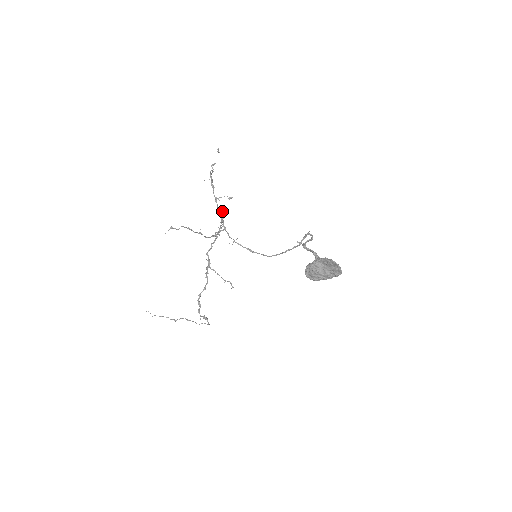
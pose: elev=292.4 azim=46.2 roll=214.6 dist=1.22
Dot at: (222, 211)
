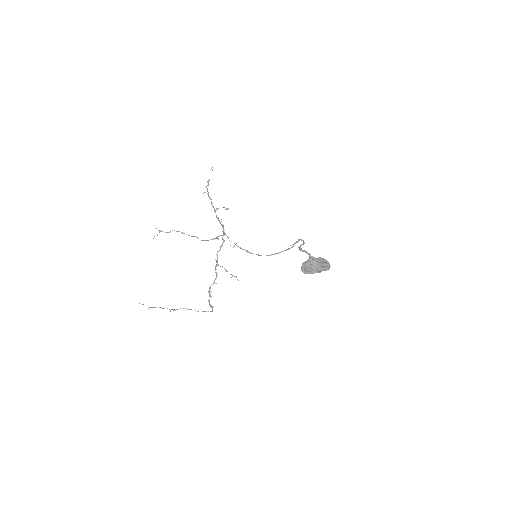
Dot at: occluded
